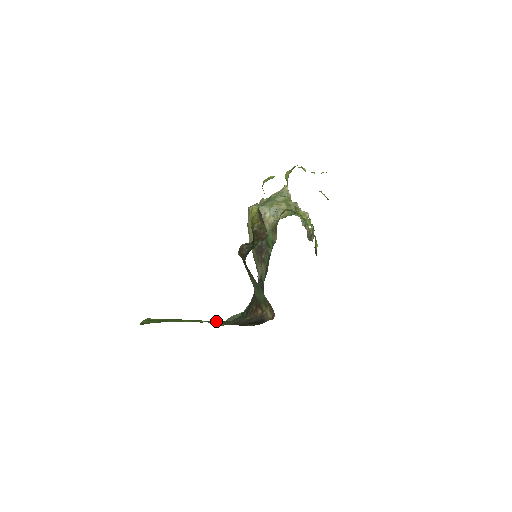
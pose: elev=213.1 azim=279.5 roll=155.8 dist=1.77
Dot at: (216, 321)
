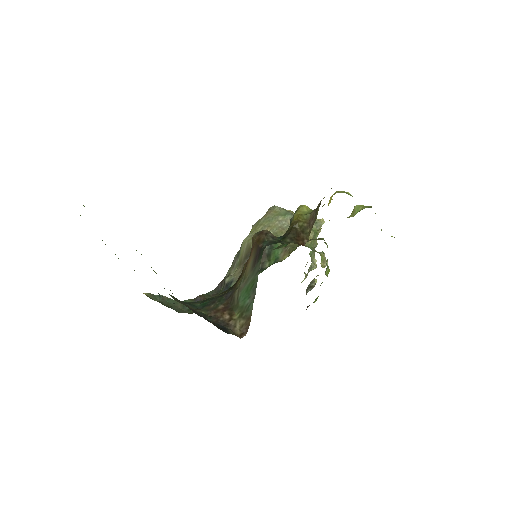
Dot at: occluded
